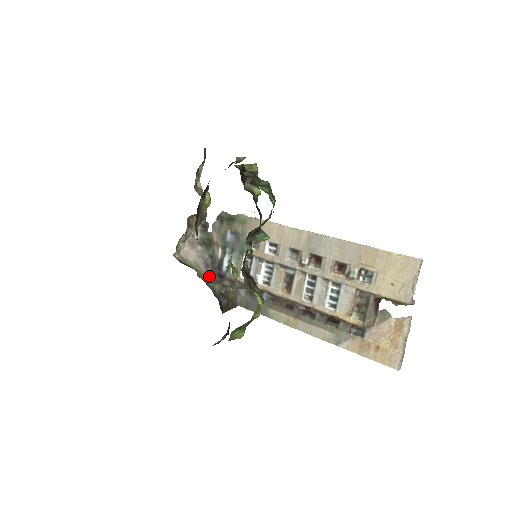
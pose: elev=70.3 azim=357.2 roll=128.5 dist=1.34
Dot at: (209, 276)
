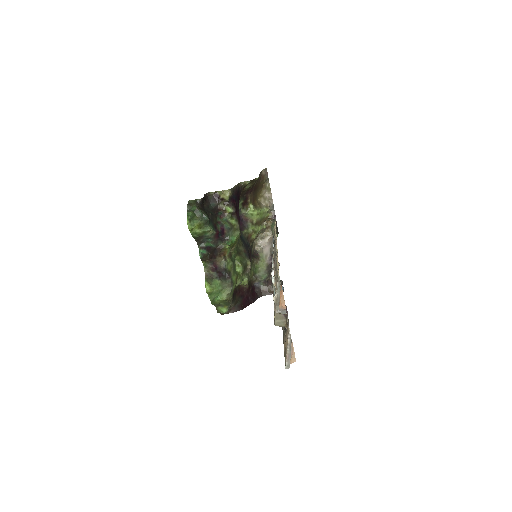
Dot at: (268, 267)
